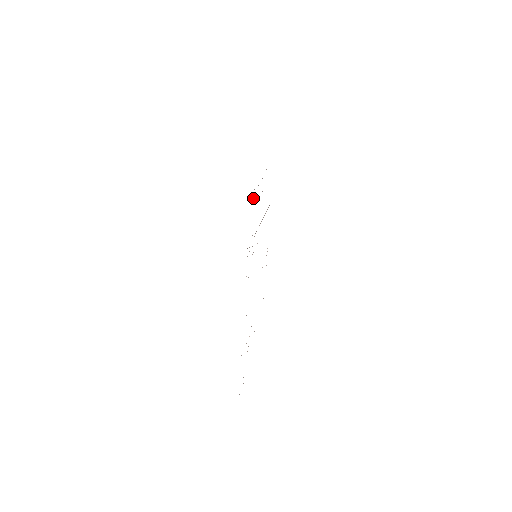
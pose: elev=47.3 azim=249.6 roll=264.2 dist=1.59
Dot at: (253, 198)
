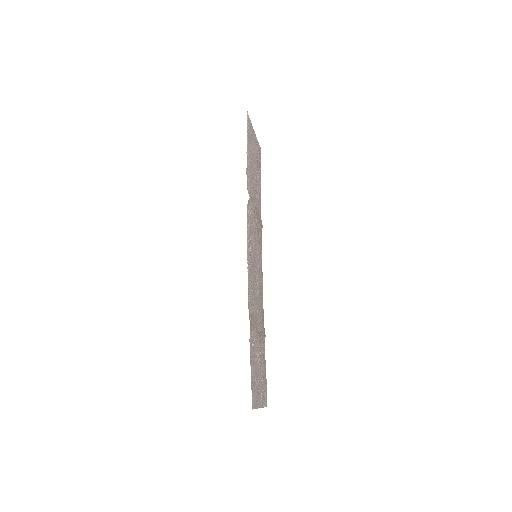
Dot at: (257, 158)
